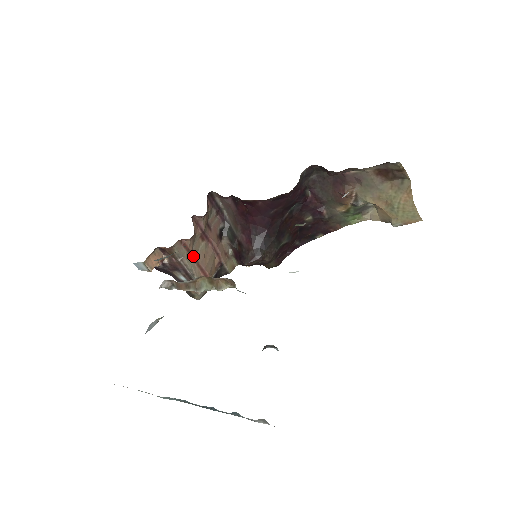
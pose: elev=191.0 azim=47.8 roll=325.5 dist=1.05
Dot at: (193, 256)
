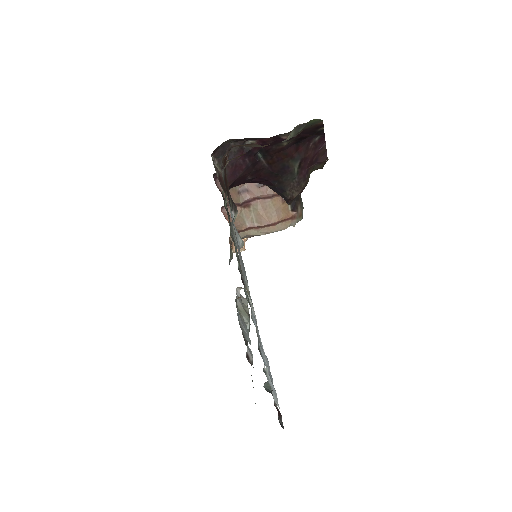
Dot at: (252, 227)
